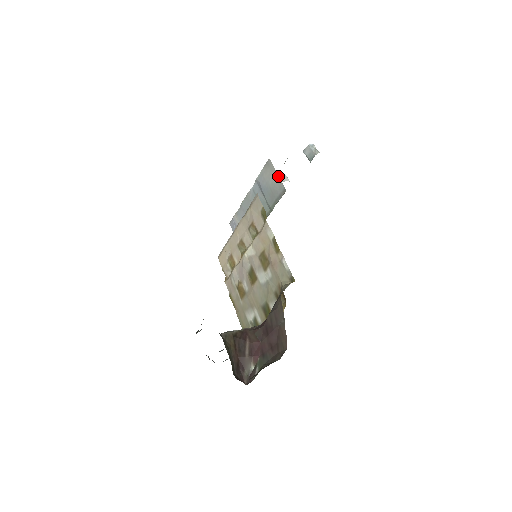
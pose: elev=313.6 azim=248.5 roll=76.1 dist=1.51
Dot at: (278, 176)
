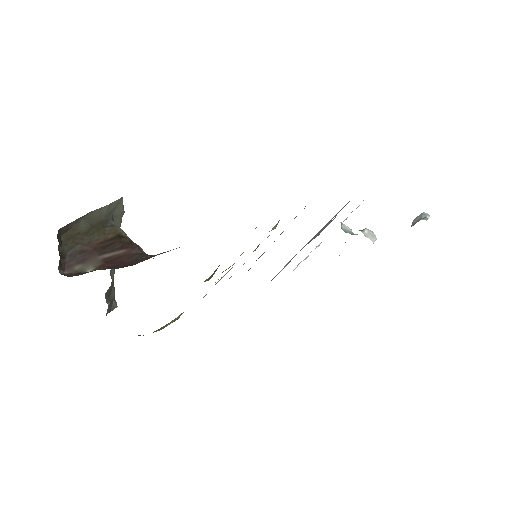
Dot at: occluded
